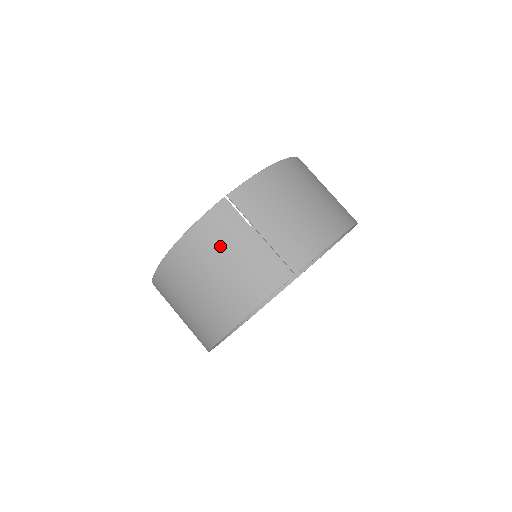
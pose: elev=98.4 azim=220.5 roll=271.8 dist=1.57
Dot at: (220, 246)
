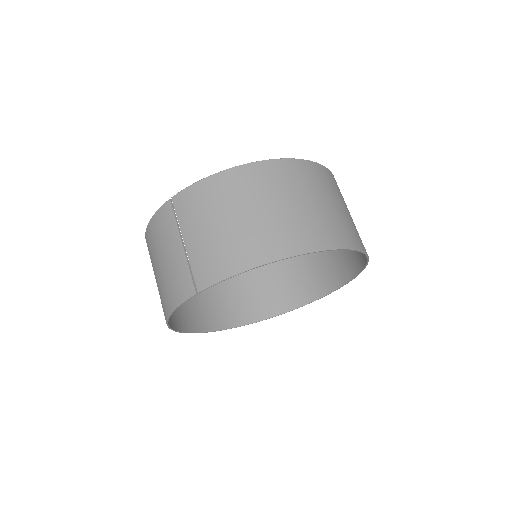
Dot at: (160, 245)
